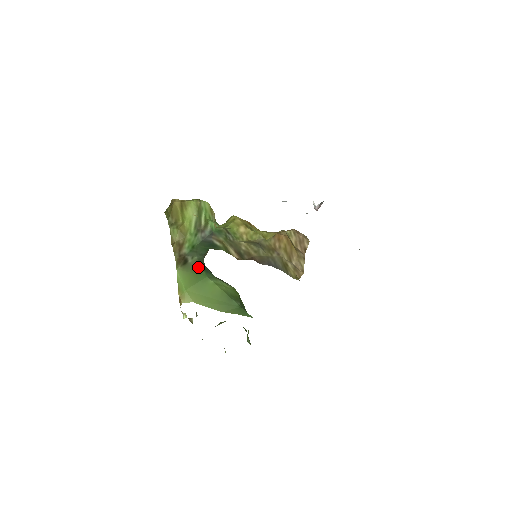
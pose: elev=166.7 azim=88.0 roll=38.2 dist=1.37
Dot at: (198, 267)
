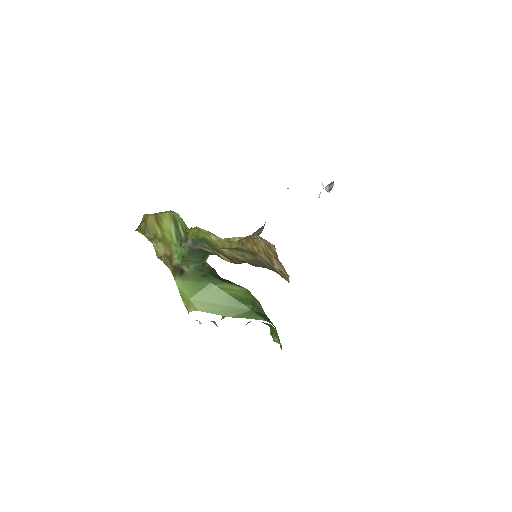
Dot at: (198, 275)
